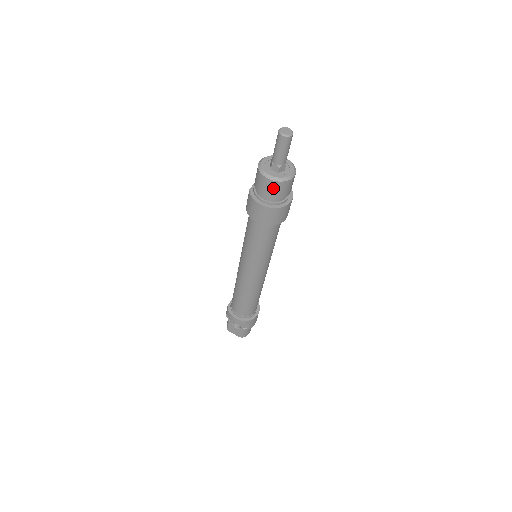
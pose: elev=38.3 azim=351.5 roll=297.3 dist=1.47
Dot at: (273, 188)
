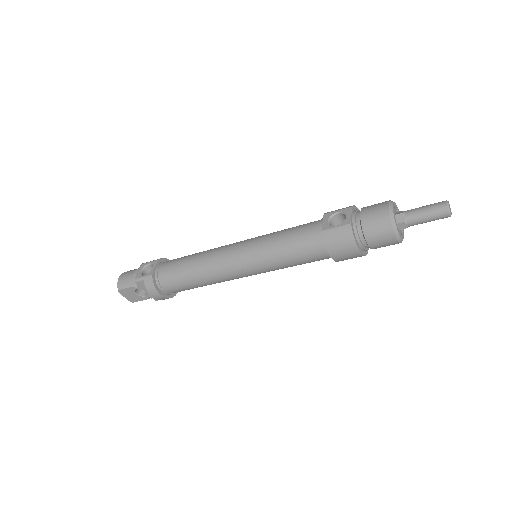
Dot at: (387, 244)
